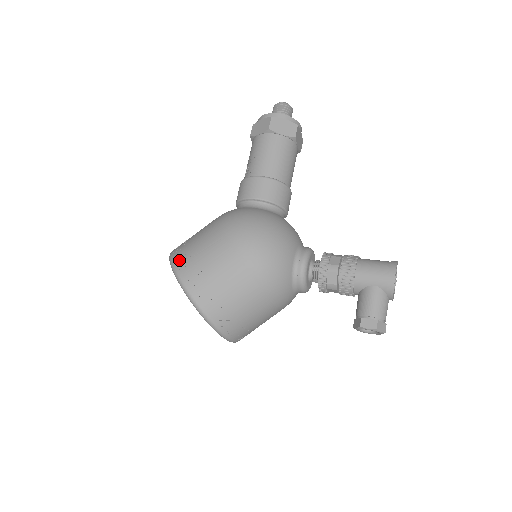
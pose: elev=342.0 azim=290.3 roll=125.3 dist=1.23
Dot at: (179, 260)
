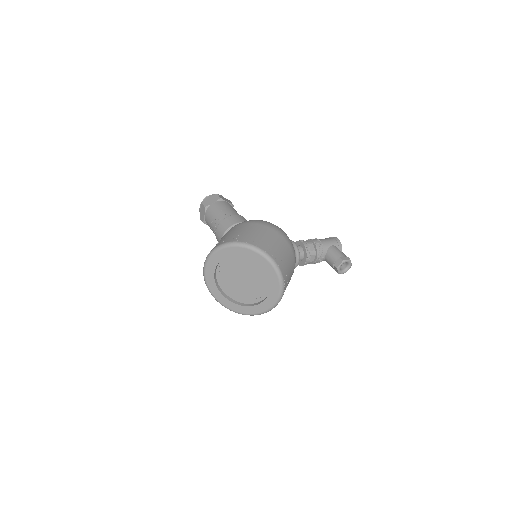
Dot at: (235, 239)
